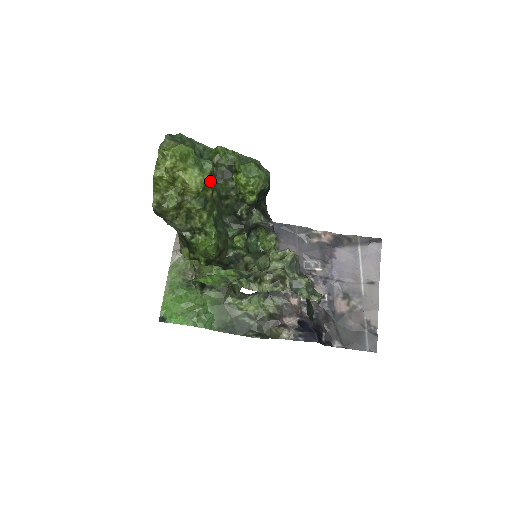
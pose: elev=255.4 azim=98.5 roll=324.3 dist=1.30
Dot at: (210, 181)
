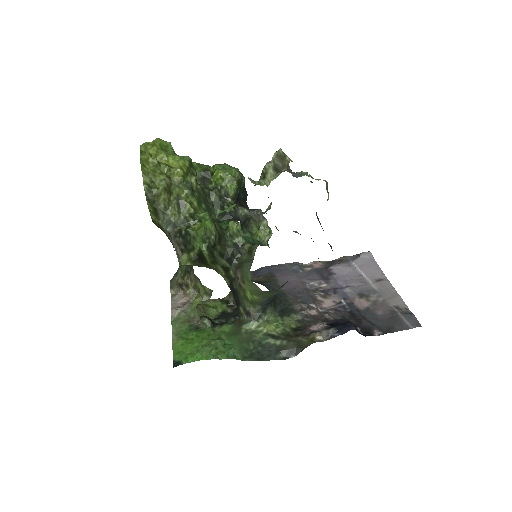
Dot at: (191, 168)
